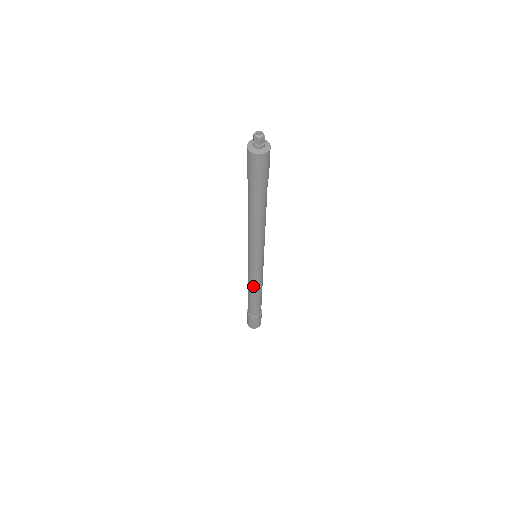
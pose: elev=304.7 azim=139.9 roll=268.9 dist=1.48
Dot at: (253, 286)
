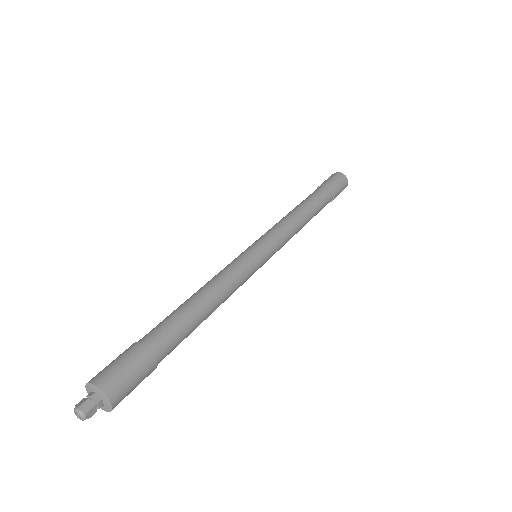
Dot at: occluded
